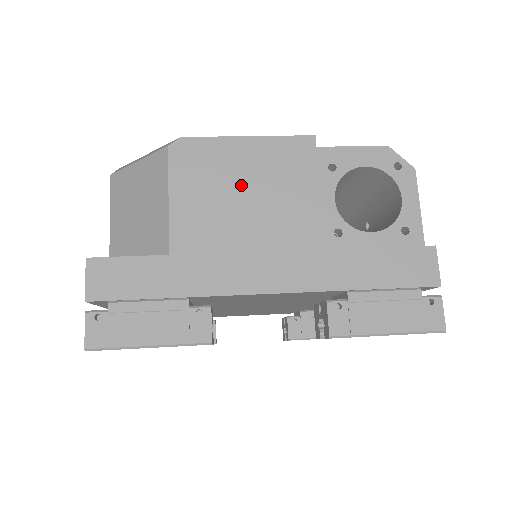
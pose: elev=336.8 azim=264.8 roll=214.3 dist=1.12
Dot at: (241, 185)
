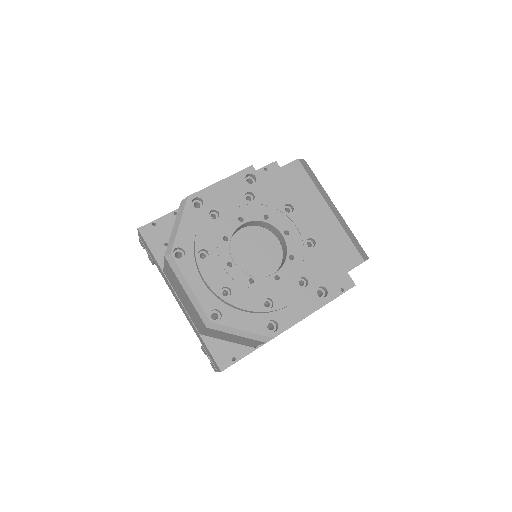
Dot at: occluded
